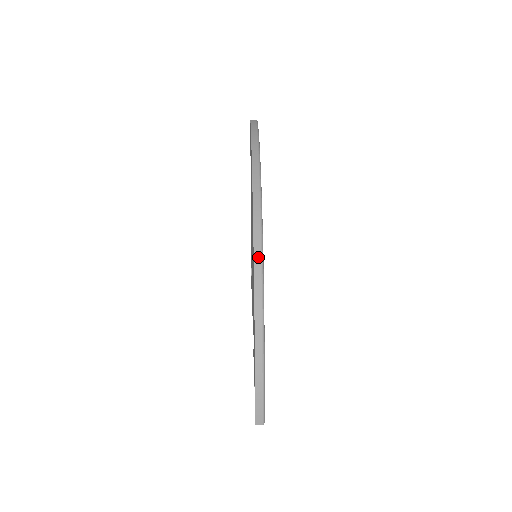
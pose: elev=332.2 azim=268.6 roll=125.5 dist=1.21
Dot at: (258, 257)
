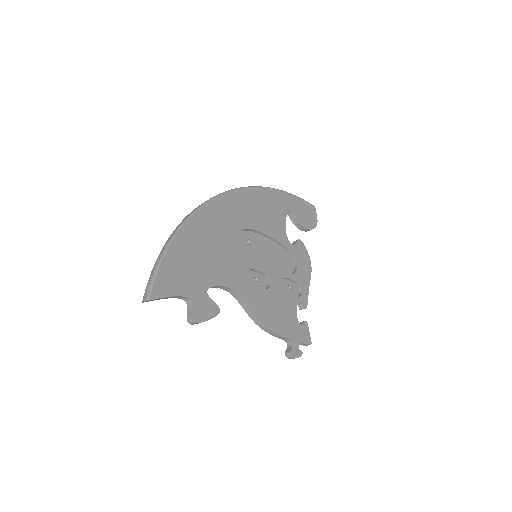
Dot at: (206, 201)
